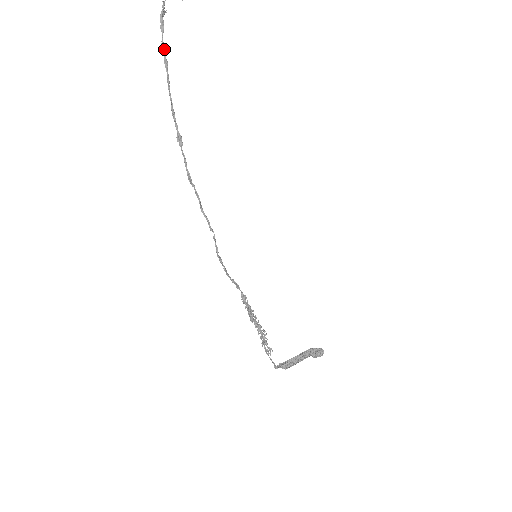
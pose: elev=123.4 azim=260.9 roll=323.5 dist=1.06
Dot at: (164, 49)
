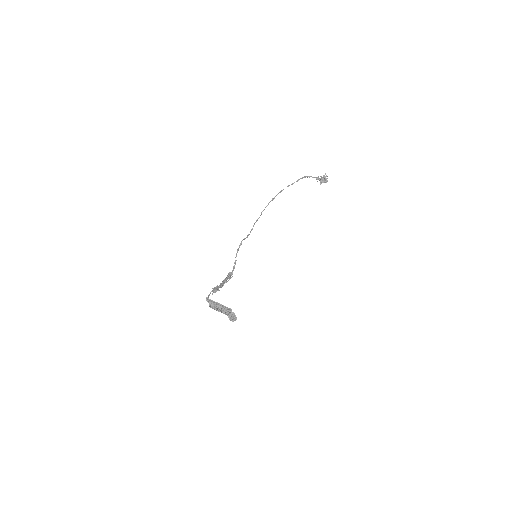
Dot at: (297, 181)
